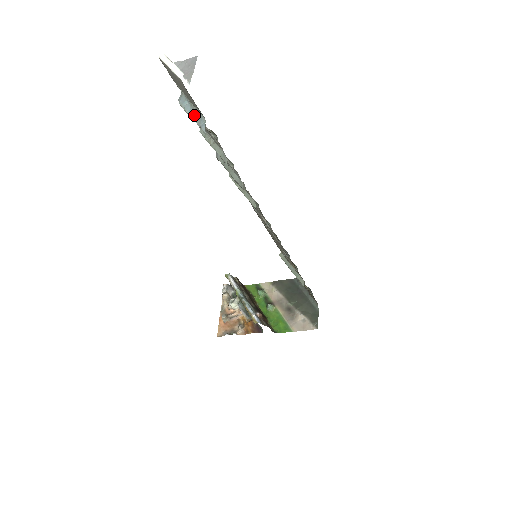
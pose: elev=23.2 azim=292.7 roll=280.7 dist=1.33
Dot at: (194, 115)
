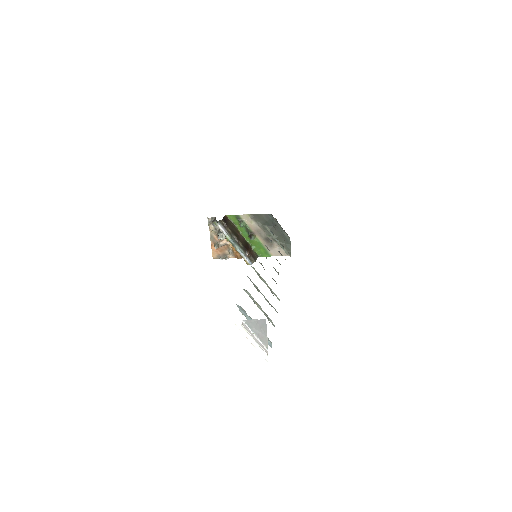
Dot at: occluded
